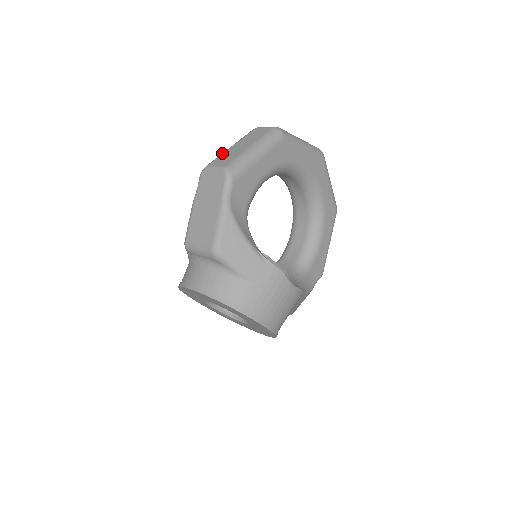
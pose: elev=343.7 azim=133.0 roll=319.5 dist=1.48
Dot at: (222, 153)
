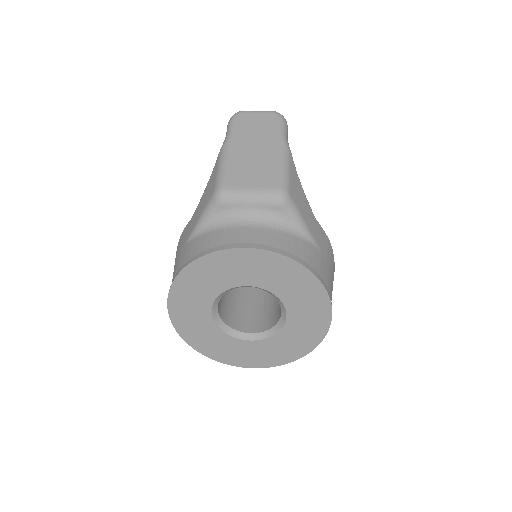
Dot at: occluded
